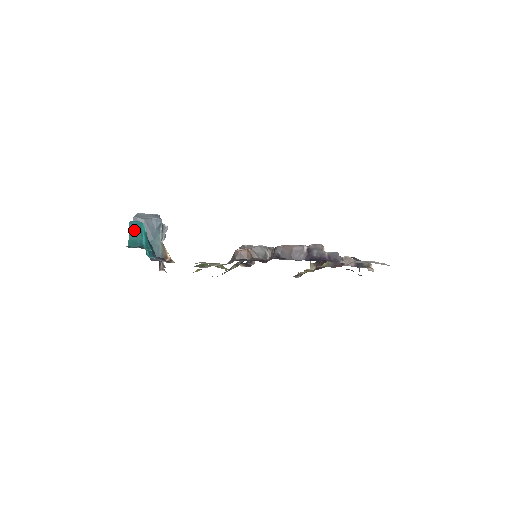
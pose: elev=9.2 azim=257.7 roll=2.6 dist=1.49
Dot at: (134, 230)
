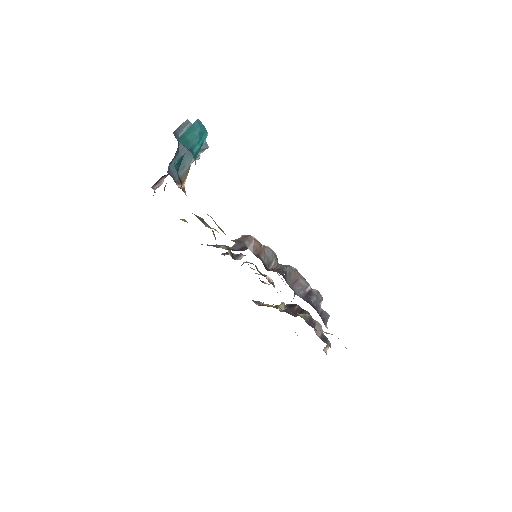
Dot at: (196, 130)
